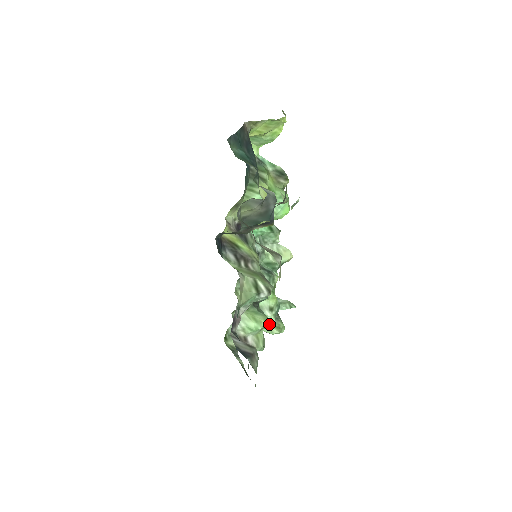
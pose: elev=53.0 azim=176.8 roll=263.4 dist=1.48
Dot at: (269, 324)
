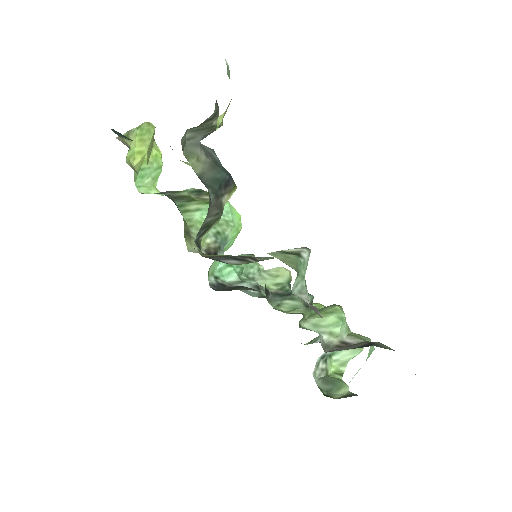
Dot at: occluded
